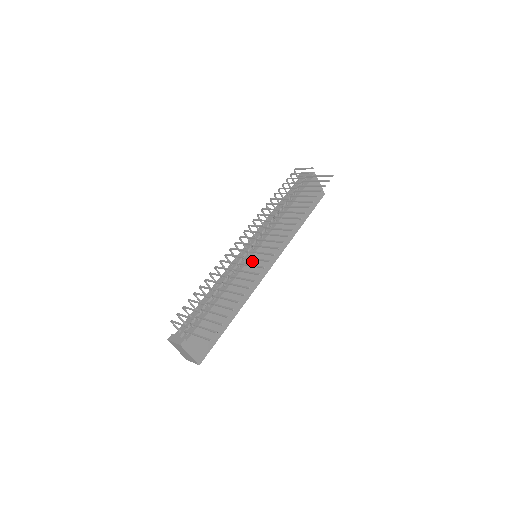
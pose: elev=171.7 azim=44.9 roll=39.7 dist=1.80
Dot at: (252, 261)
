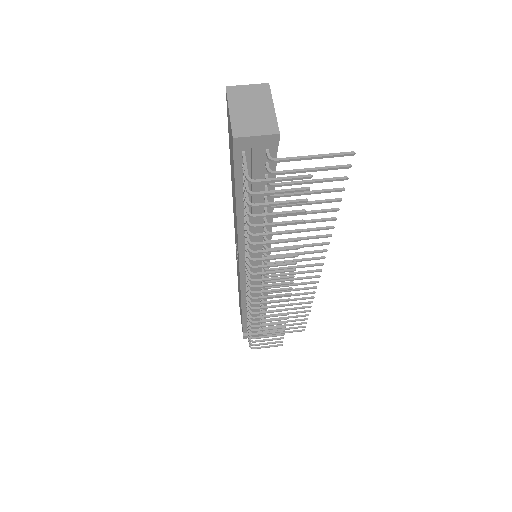
Dot at: occluded
